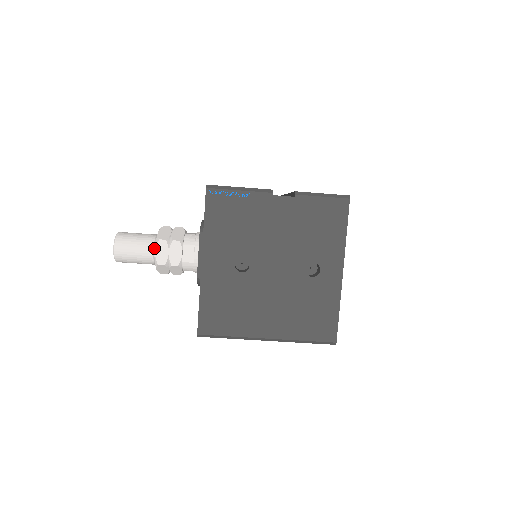
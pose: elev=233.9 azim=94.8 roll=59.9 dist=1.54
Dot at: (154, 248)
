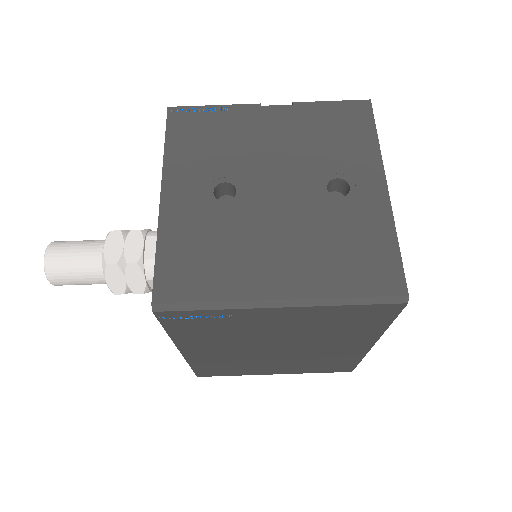
Dot at: occluded
